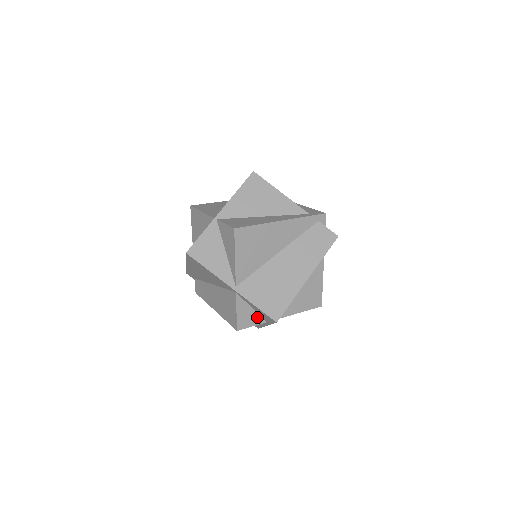
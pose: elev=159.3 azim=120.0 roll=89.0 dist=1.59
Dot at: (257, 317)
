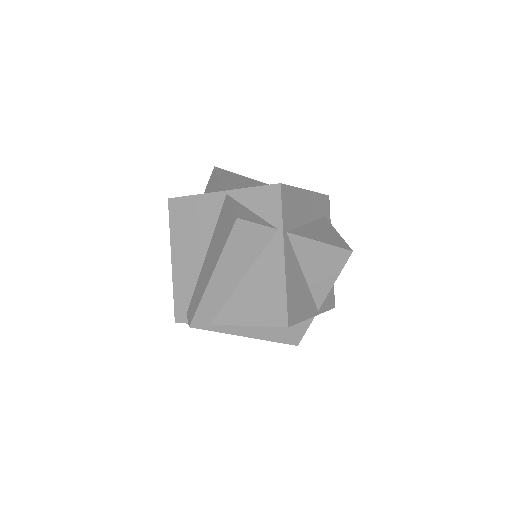
Dot at: (262, 221)
